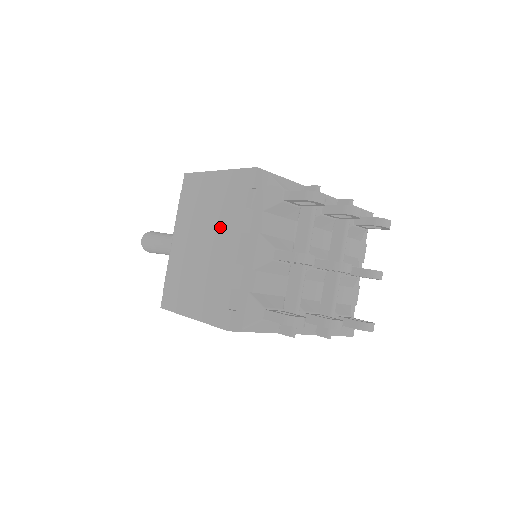
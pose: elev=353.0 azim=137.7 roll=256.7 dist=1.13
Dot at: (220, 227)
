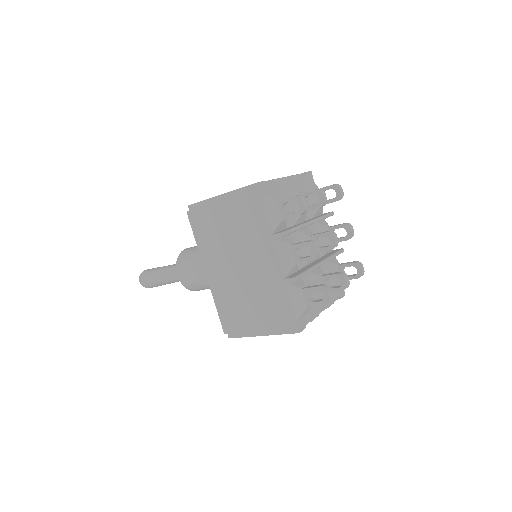
Dot at: occluded
